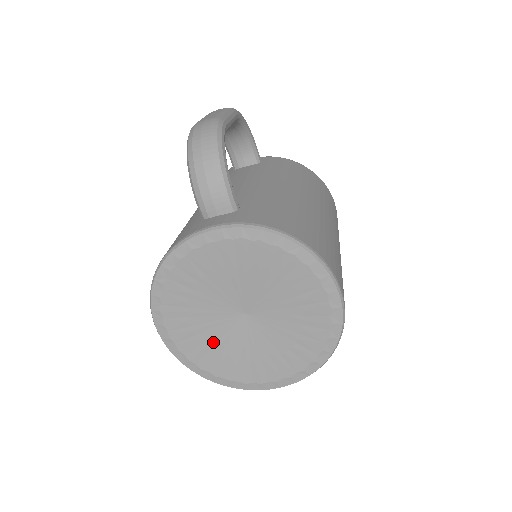
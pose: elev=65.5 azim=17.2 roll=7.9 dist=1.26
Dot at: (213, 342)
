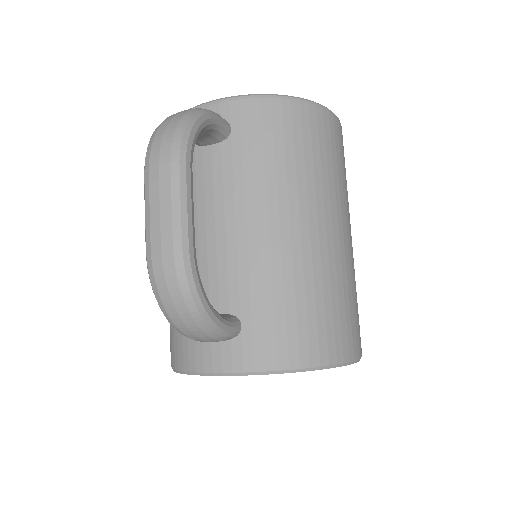
Dot at: occluded
